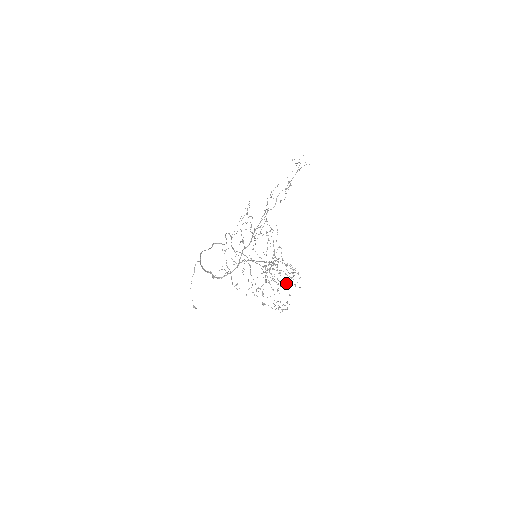
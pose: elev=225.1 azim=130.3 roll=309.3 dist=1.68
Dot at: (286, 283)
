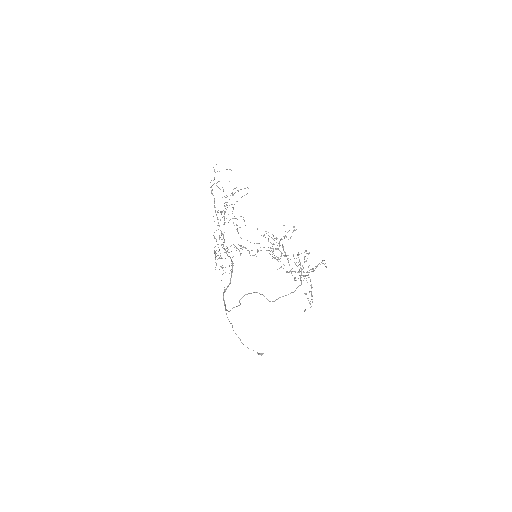
Dot at: (284, 237)
